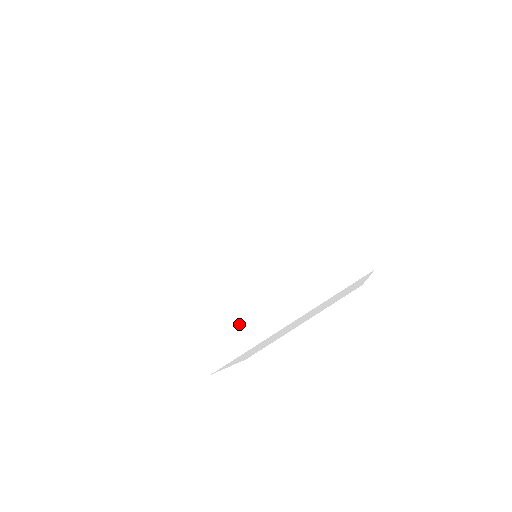
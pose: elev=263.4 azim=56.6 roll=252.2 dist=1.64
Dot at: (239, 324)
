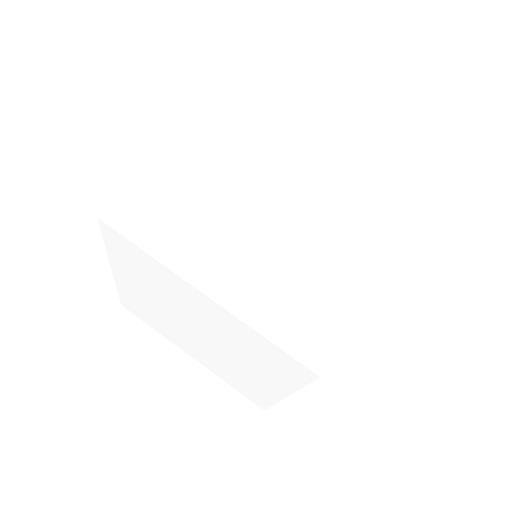
Dot at: occluded
